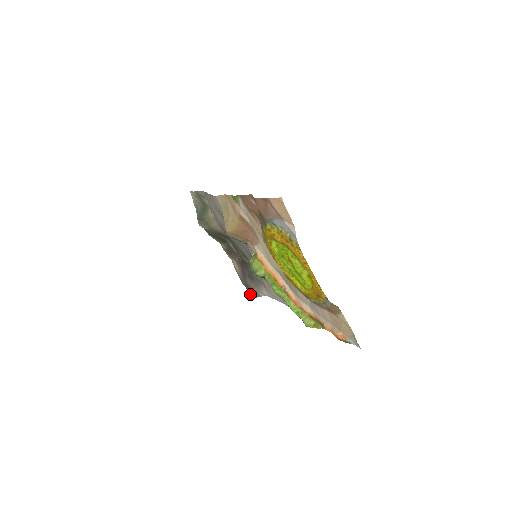
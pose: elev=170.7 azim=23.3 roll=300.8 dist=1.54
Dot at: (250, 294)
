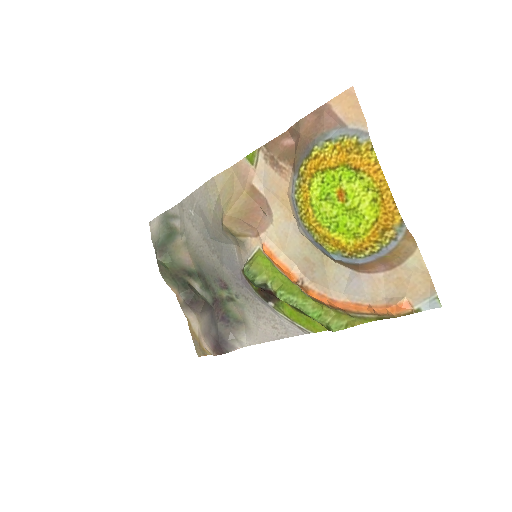
Dot at: (217, 352)
